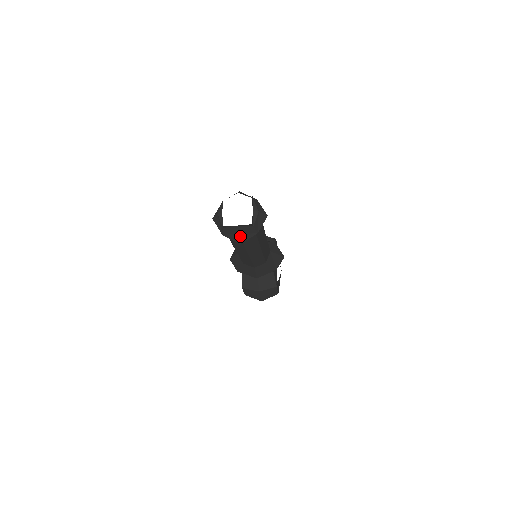
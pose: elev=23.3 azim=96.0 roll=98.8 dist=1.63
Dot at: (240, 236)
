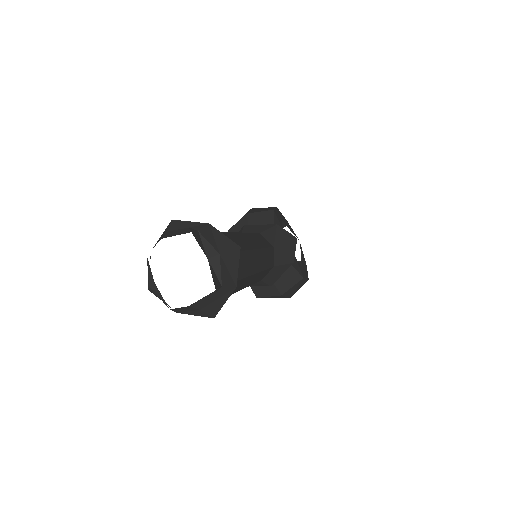
Dot at: (207, 310)
